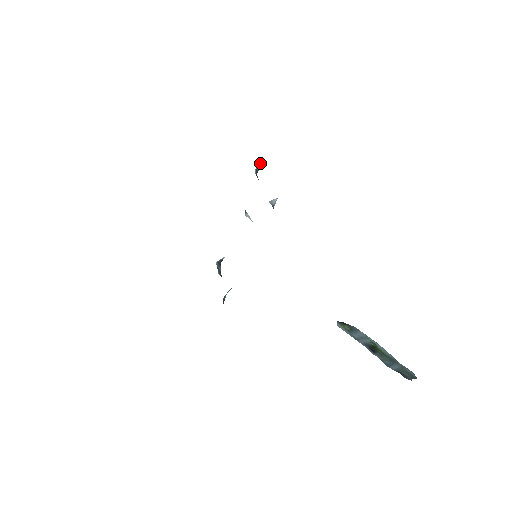
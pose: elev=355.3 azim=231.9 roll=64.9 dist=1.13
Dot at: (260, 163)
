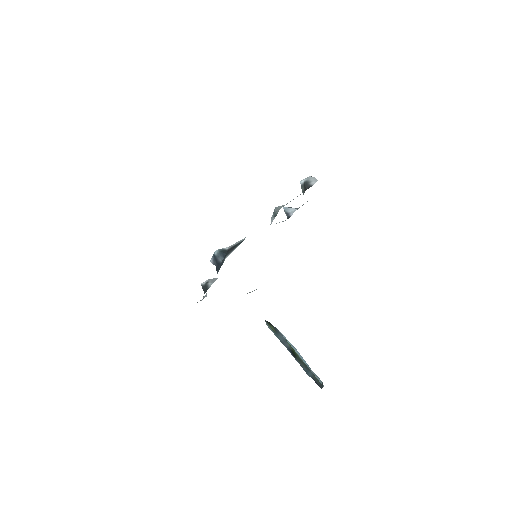
Dot at: (311, 177)
